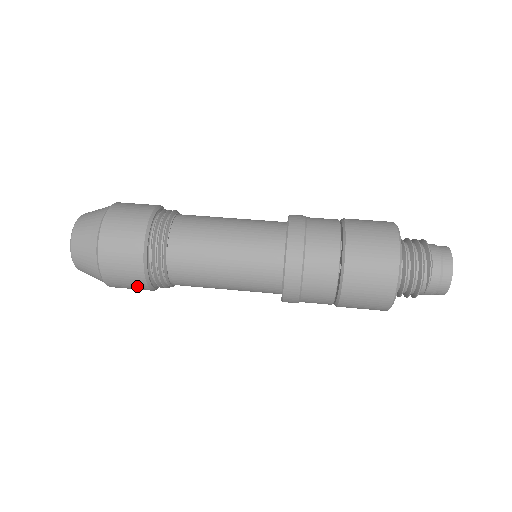
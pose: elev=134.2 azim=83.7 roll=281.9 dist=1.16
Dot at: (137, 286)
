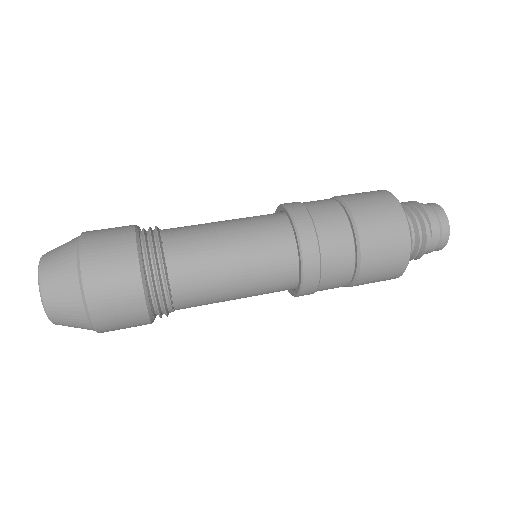
Dot at: (130, 302)
